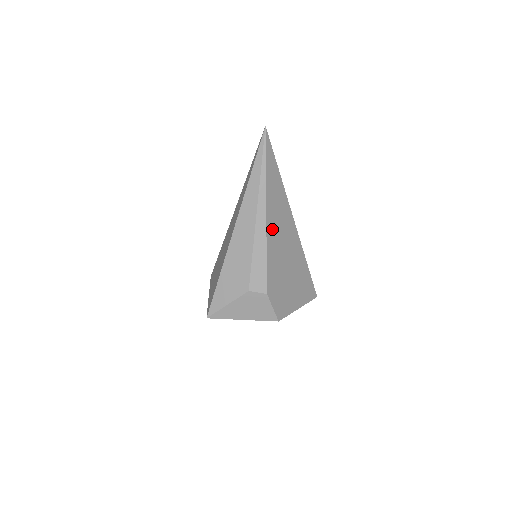
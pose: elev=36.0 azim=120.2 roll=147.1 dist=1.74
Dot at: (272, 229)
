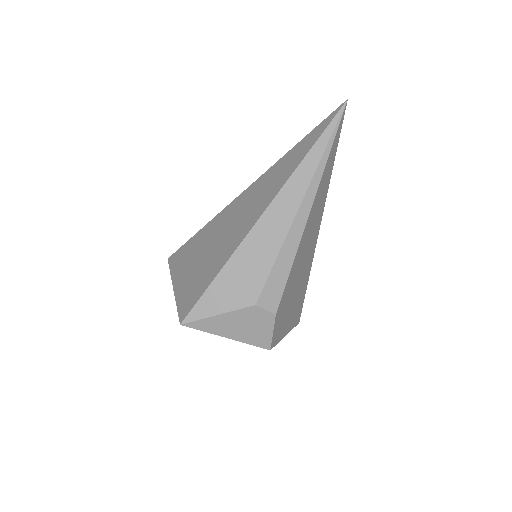
Dot at: (306, 233)
